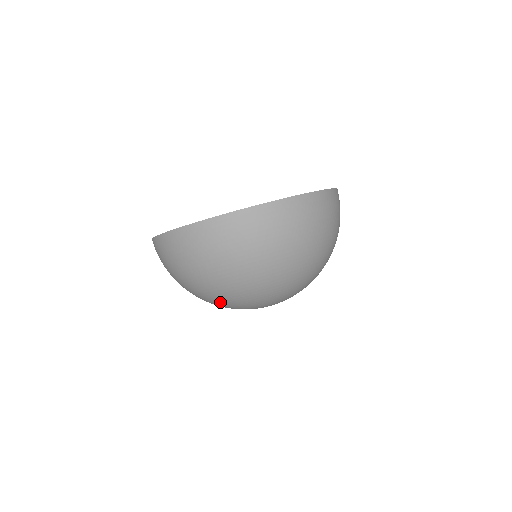
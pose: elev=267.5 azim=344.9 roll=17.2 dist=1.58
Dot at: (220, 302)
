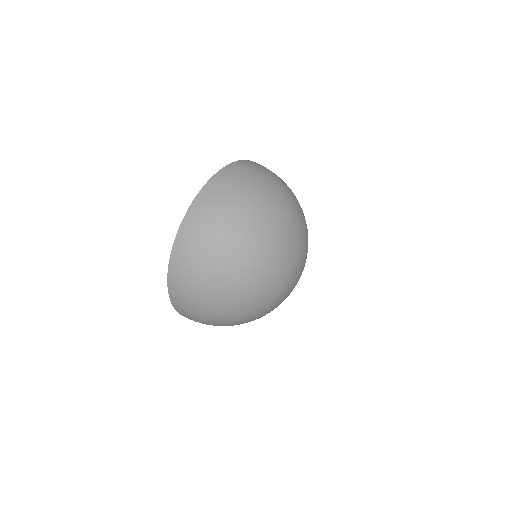
Dot at: (249, 304)
